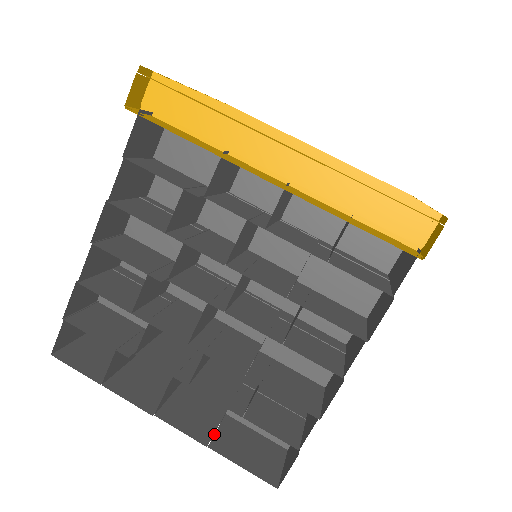
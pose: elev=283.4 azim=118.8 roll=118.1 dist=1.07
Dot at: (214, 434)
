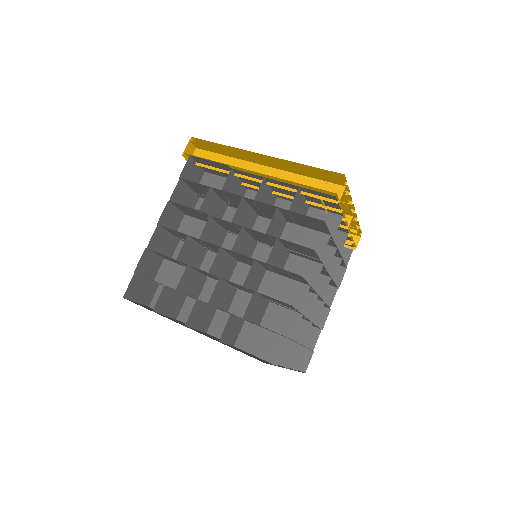
Dot at: (224, 343)
